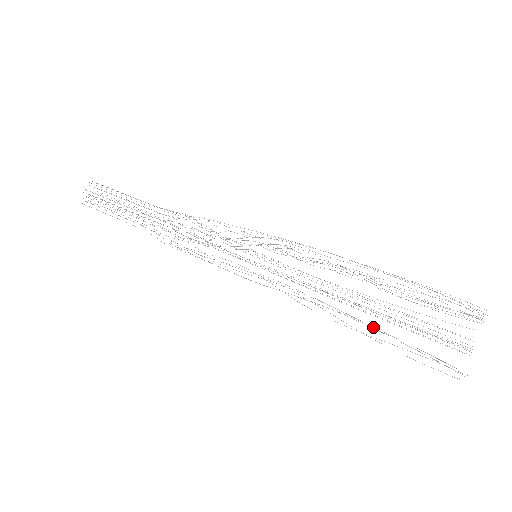
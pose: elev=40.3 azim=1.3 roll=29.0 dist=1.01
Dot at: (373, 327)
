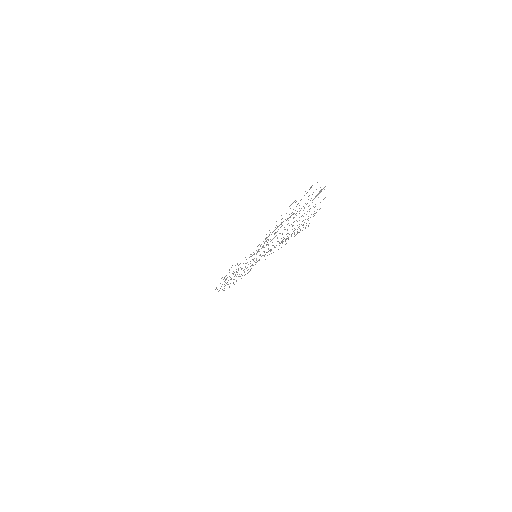
Dot at: (282, 241)
